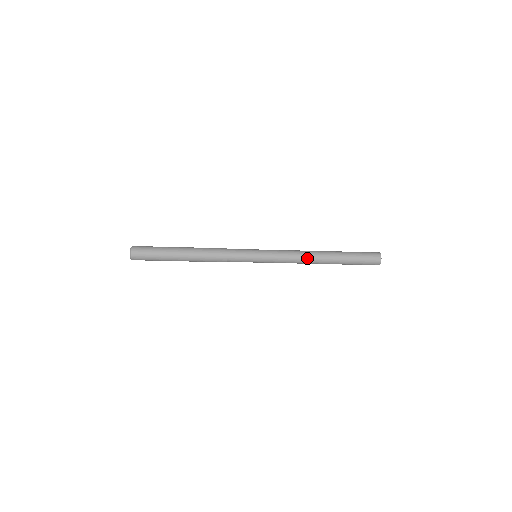
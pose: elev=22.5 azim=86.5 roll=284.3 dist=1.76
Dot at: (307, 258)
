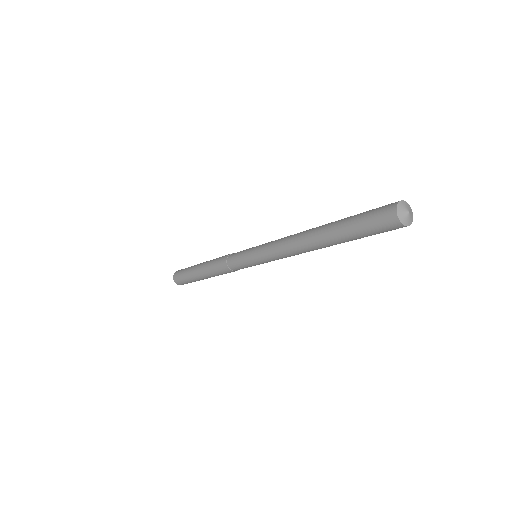
Dot at: (298, 249)
